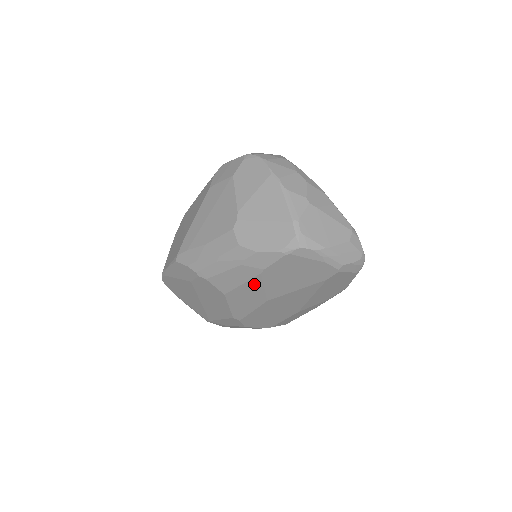
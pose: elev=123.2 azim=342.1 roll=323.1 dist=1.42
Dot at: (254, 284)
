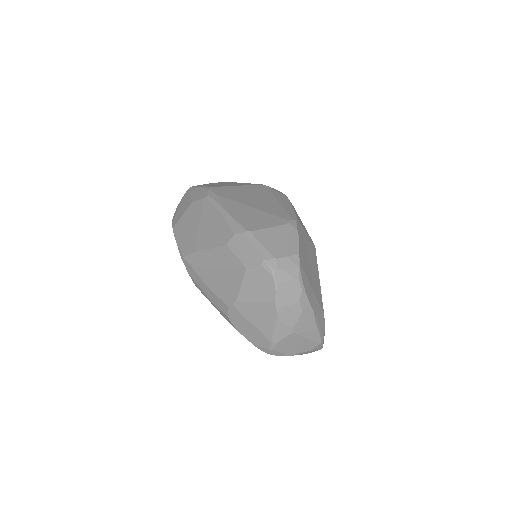
Dot at: occluded
